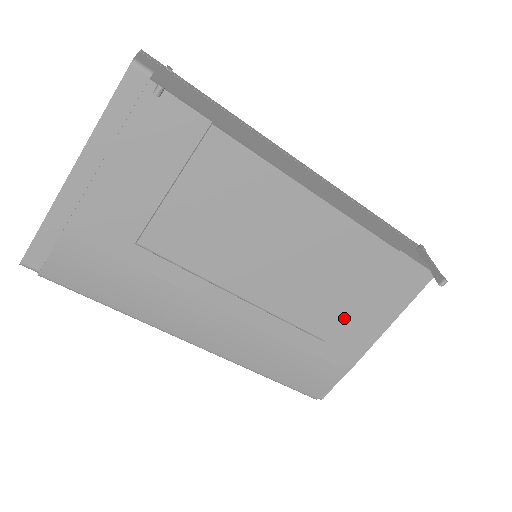
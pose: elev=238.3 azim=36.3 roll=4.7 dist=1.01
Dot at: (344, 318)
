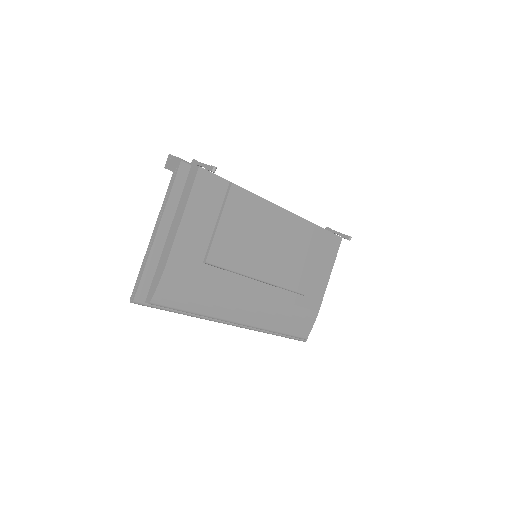
Dot at: (310, 277)
